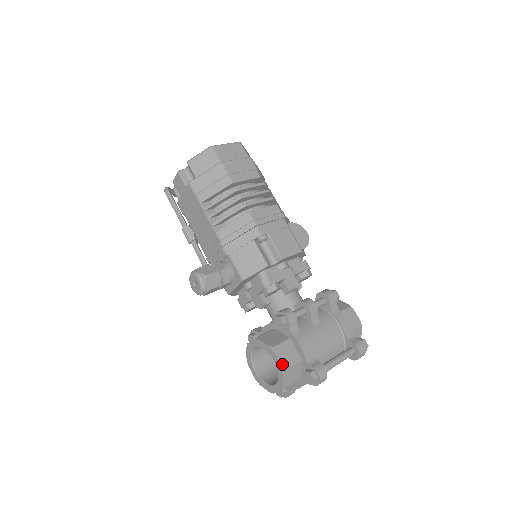
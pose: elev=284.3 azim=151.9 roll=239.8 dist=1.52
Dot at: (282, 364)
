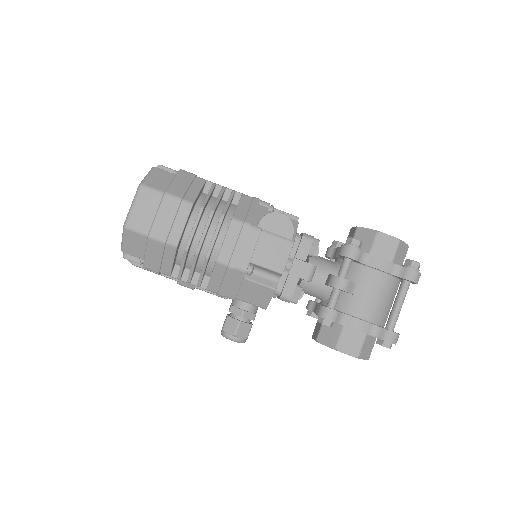
Dot at: (353, 355)
